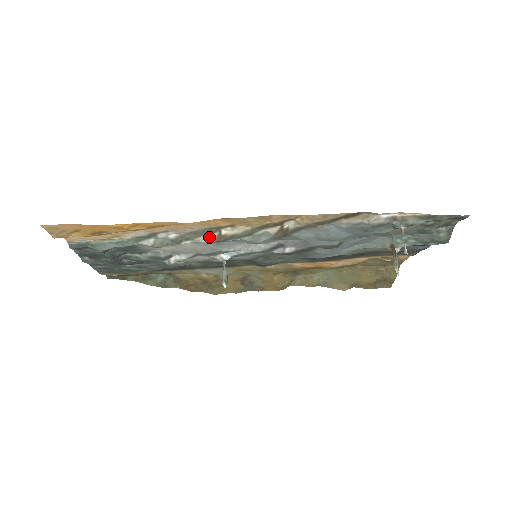
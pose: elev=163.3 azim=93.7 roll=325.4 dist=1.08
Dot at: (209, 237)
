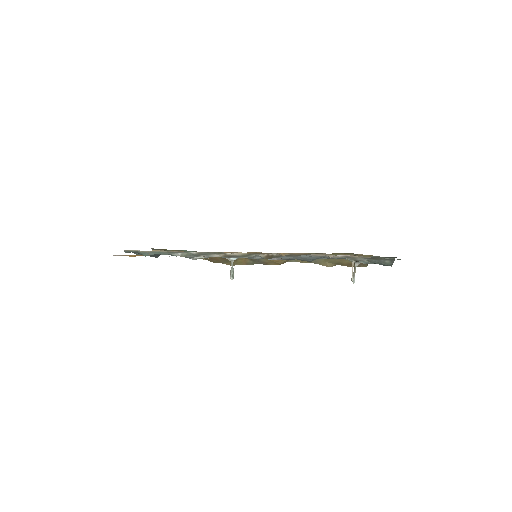
Dot at: (218, 255)
